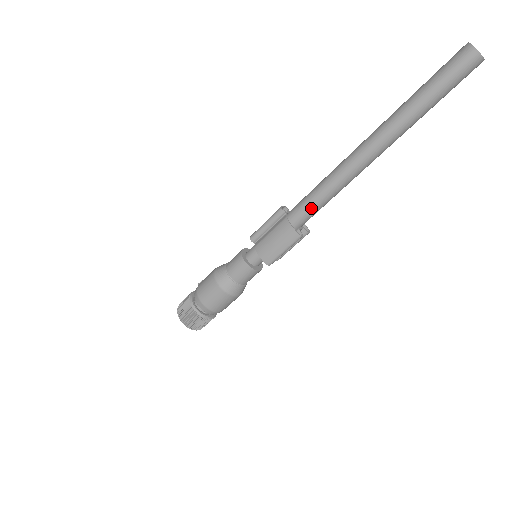
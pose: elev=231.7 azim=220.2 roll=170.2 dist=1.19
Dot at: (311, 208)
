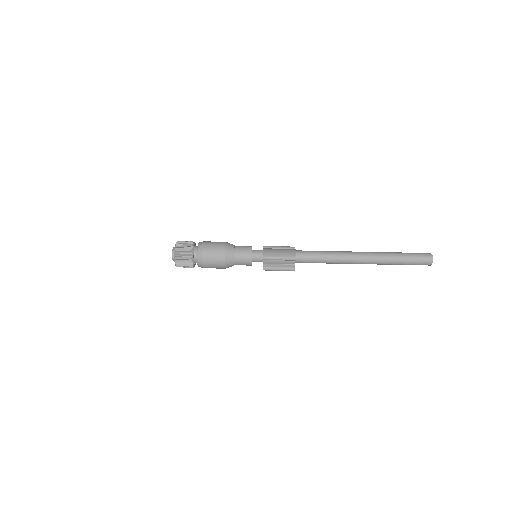
Dot at: (312, 254)
